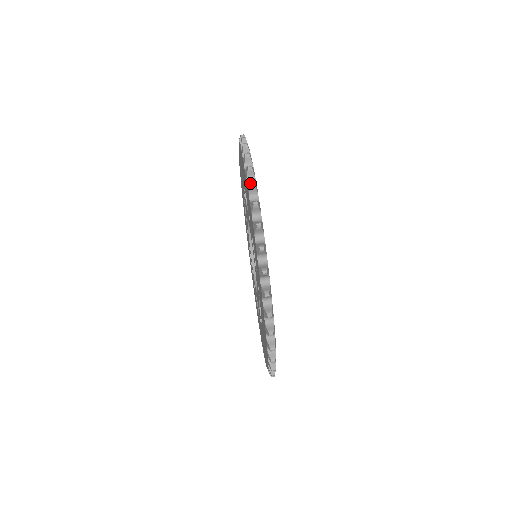
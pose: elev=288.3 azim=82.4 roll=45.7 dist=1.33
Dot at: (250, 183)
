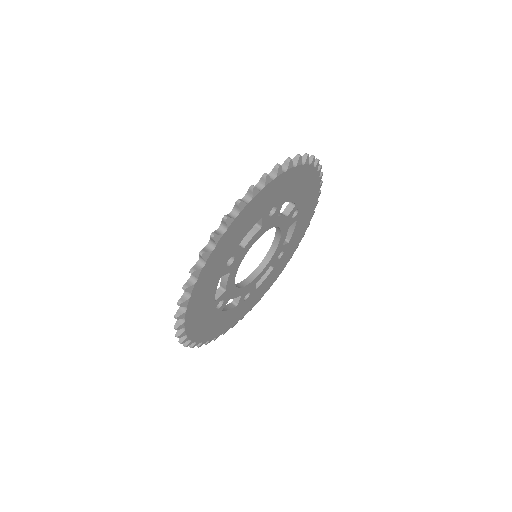
Dot at: (277, 163)
